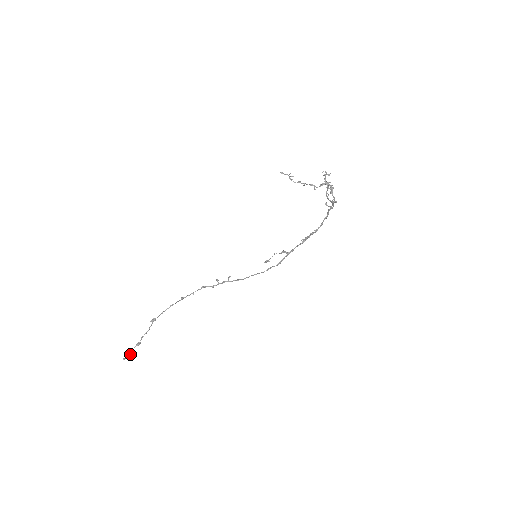
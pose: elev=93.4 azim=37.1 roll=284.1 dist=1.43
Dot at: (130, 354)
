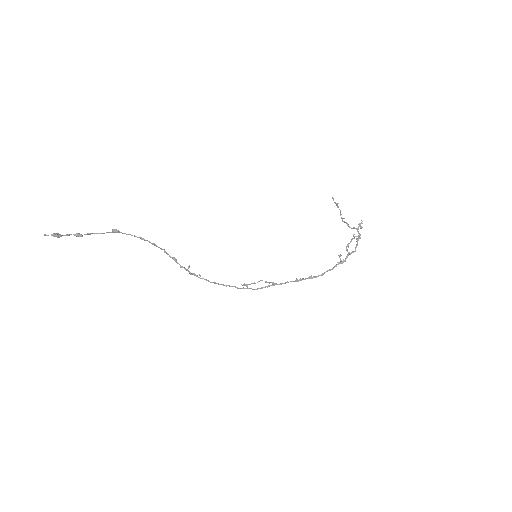
Dot at: (60, 235)
